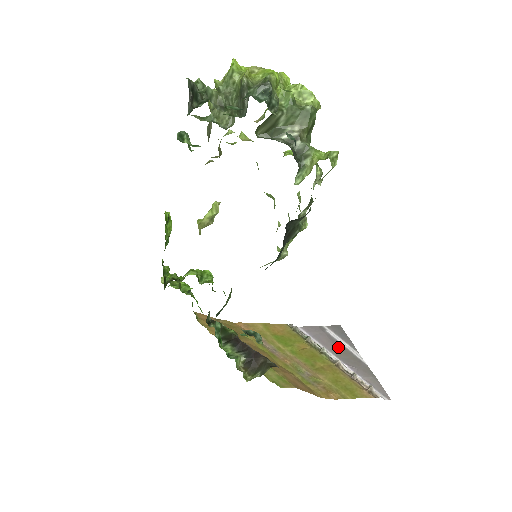
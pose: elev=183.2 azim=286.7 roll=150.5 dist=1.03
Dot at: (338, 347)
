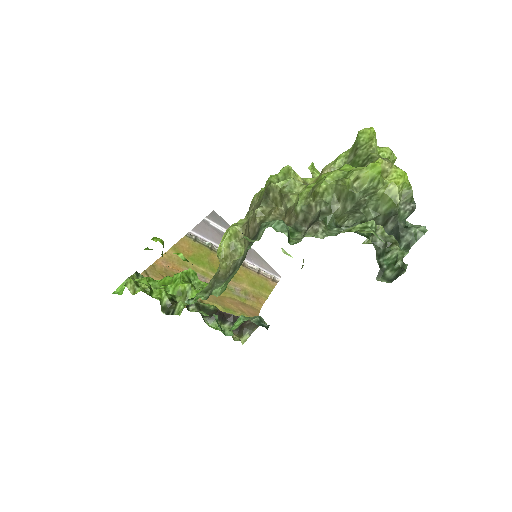
Dot at: occluded
